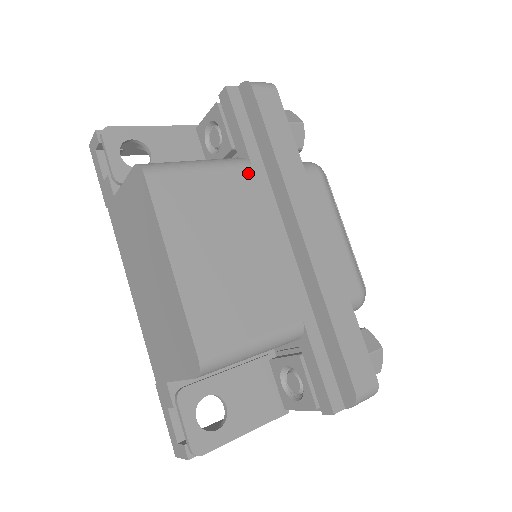
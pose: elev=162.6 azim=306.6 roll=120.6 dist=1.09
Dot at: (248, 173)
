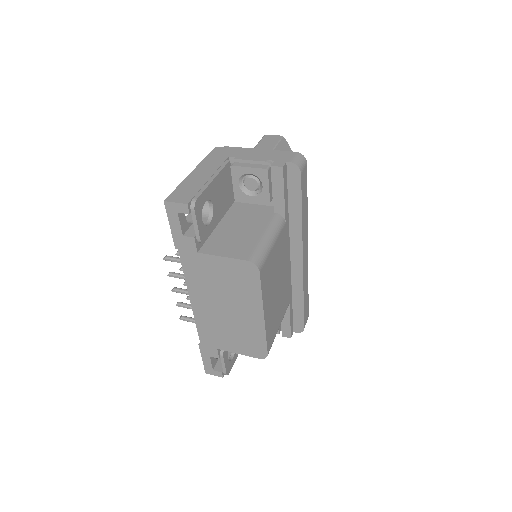
Dot at: (284, 230)
